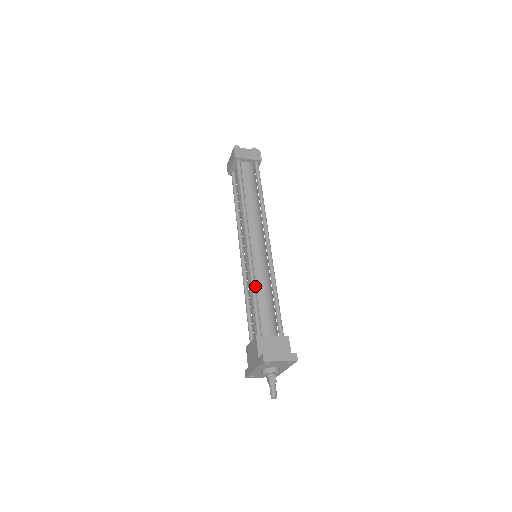
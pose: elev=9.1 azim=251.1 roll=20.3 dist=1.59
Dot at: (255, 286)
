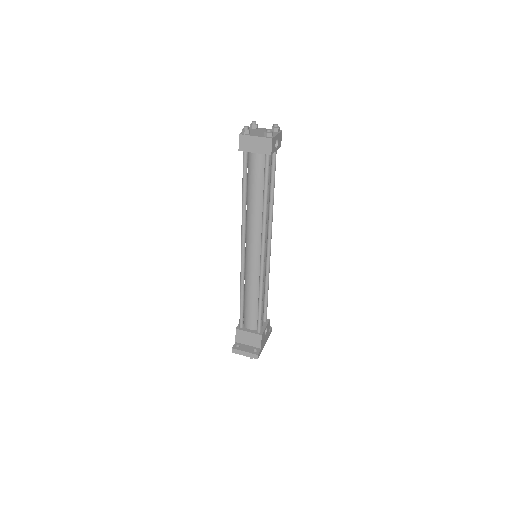
Dot at: (243, 292)
